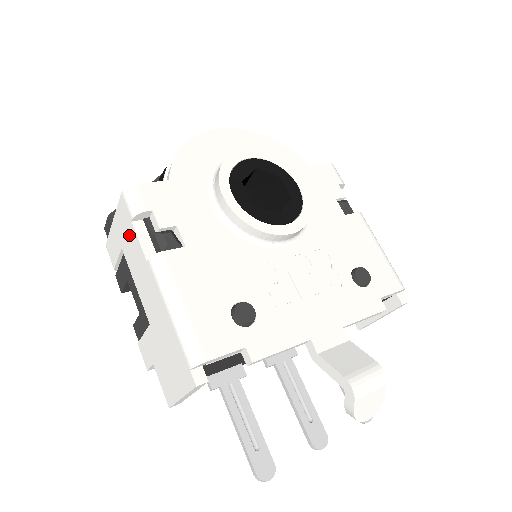
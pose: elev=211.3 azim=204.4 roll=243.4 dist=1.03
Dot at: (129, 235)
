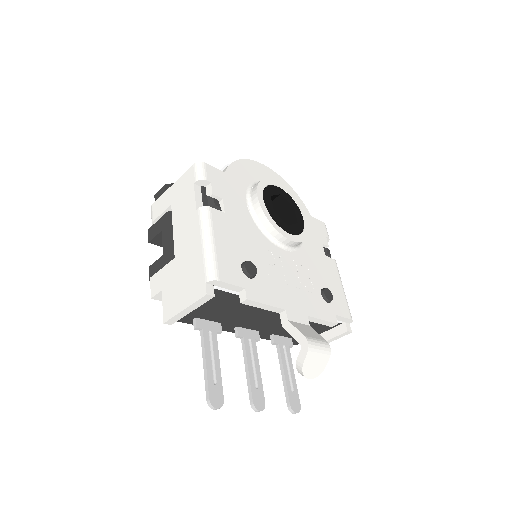
Dot at: (186, 193)
